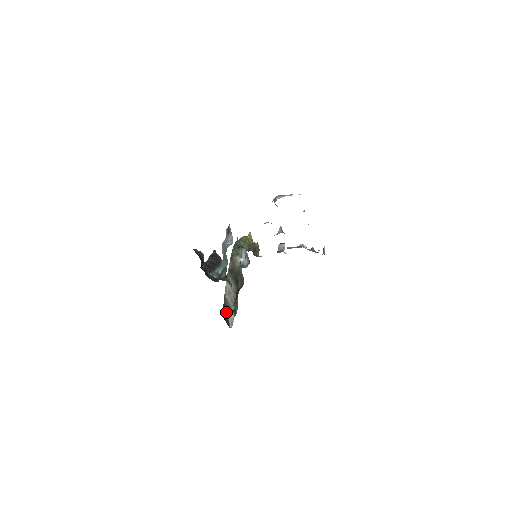
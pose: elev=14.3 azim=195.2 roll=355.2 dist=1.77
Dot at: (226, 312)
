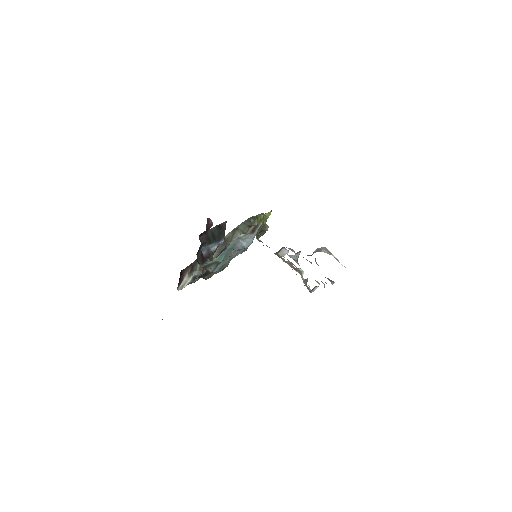
Dot at: (187, 272)
